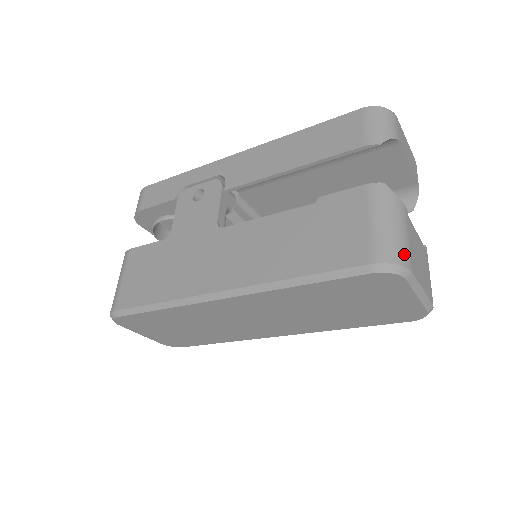
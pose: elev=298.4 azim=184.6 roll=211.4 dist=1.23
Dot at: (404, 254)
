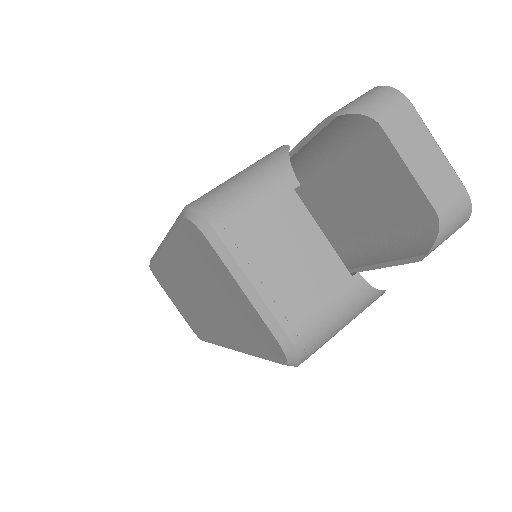
Dot at: (222, 209)
